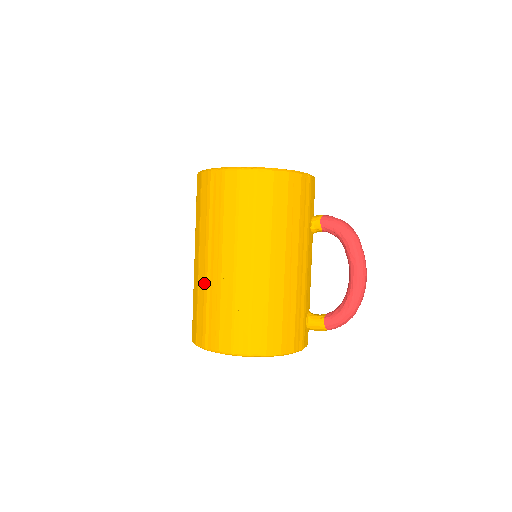
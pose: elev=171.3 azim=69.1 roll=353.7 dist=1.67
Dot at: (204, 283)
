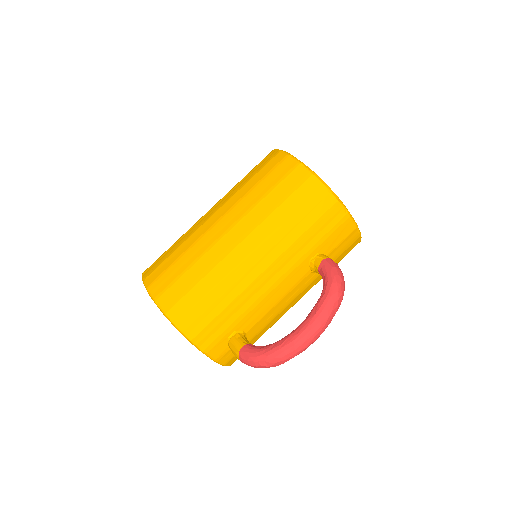
Dot at: (191, 227)
